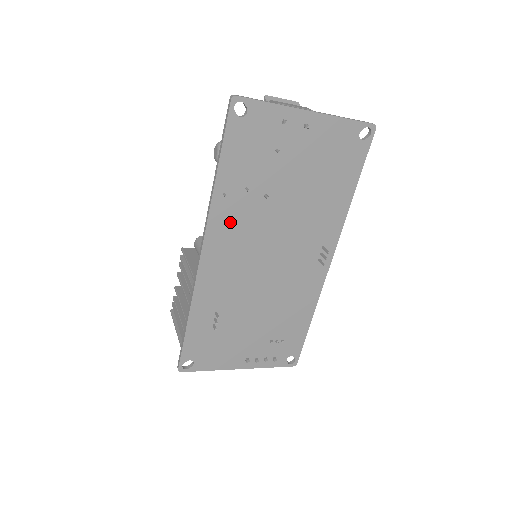
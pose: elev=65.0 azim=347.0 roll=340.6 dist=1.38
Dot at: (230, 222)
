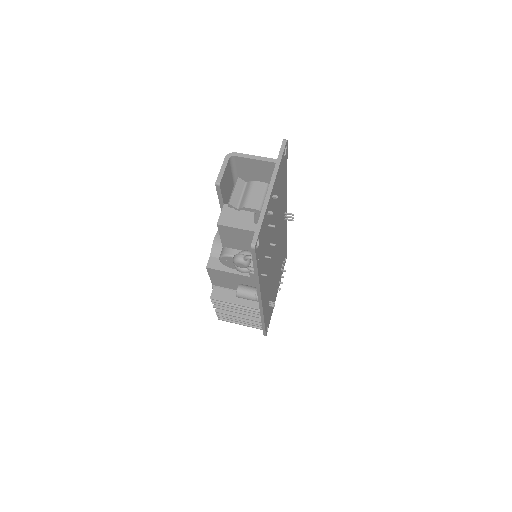
Dot at: (265, 276)
